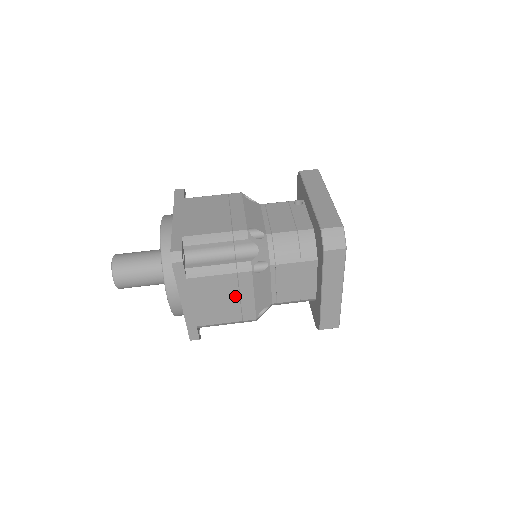
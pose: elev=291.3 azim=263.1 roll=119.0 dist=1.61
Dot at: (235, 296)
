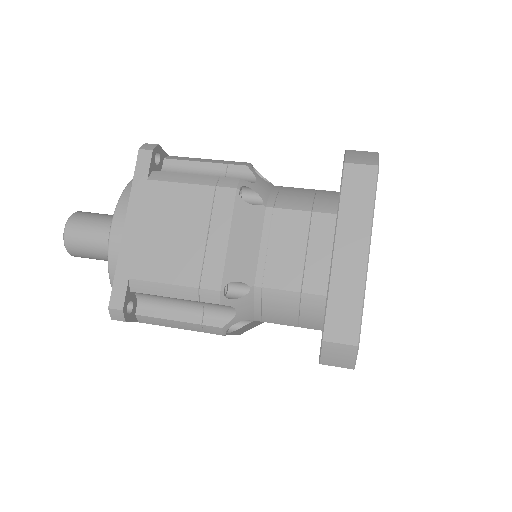
Dot at: (201, 230)
